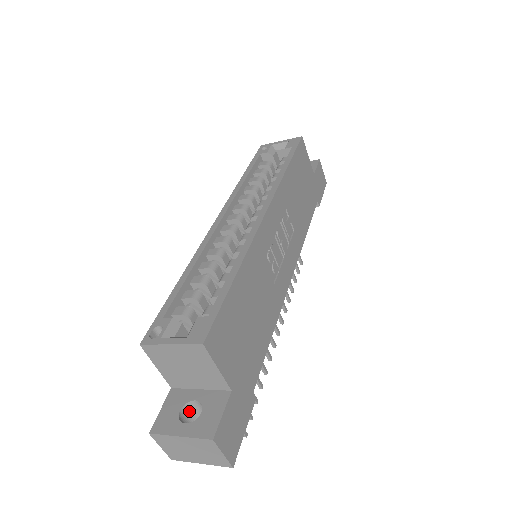
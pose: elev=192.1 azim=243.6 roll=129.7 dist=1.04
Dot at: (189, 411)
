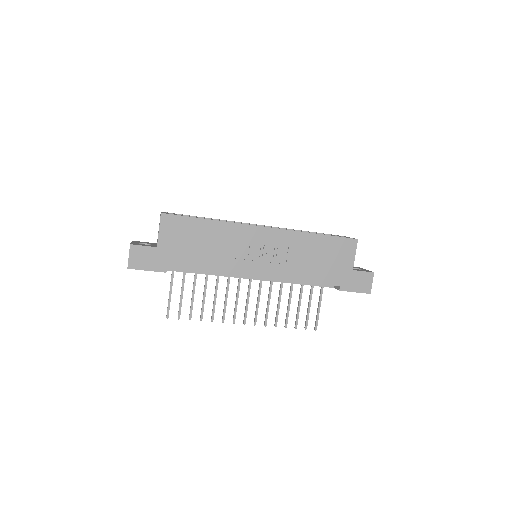
Dot at: occluded
